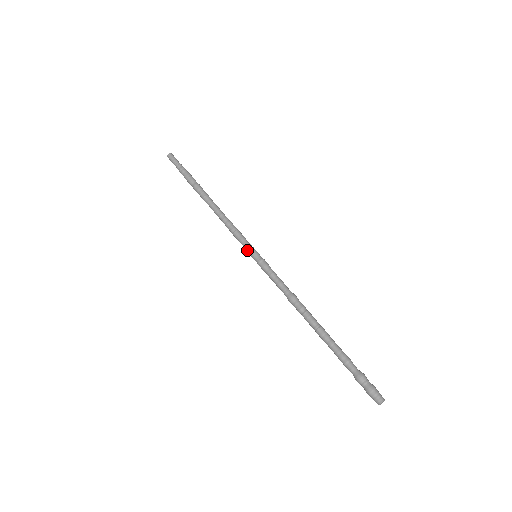
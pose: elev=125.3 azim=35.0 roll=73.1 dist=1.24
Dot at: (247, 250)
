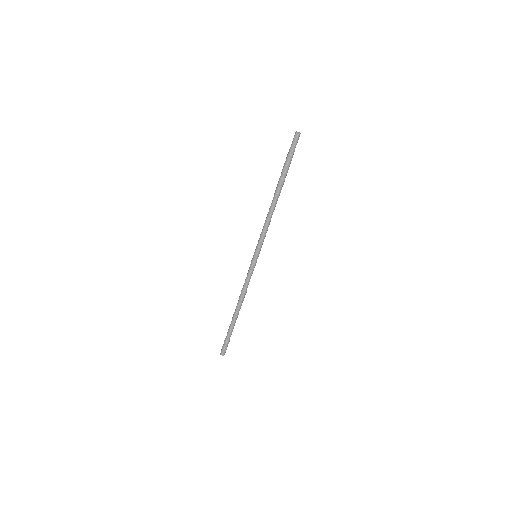
Dot at: (256, 248)
